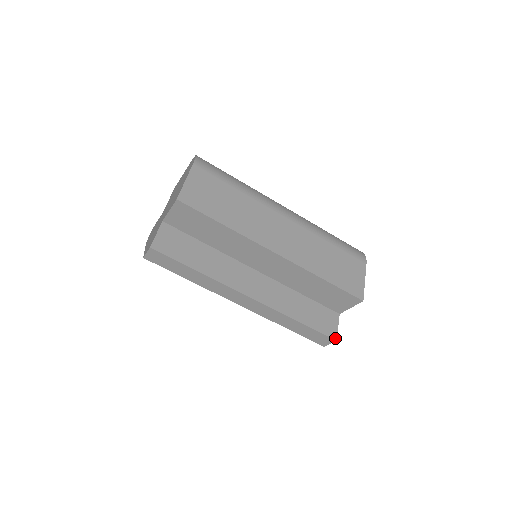
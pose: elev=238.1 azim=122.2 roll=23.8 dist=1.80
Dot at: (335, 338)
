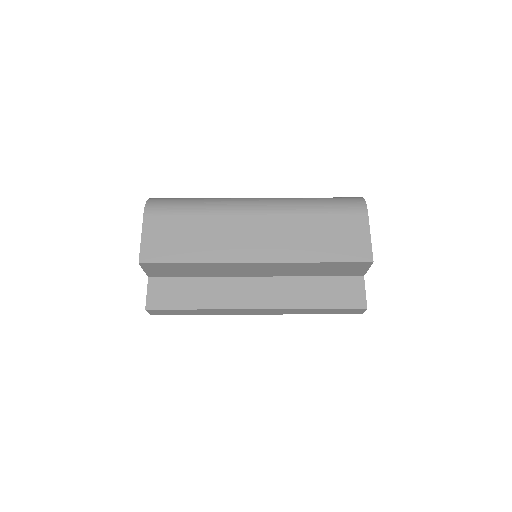
Dot at: (365, 306)
